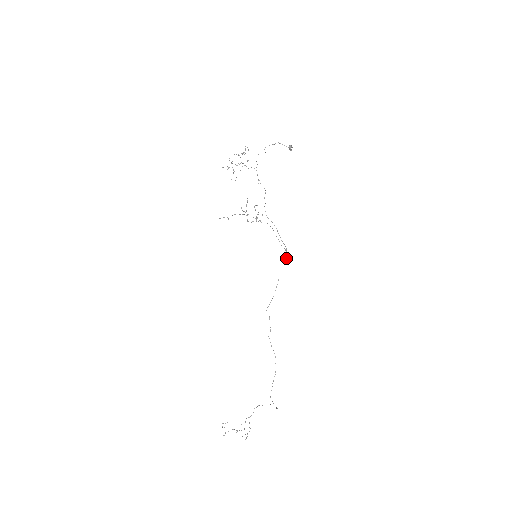
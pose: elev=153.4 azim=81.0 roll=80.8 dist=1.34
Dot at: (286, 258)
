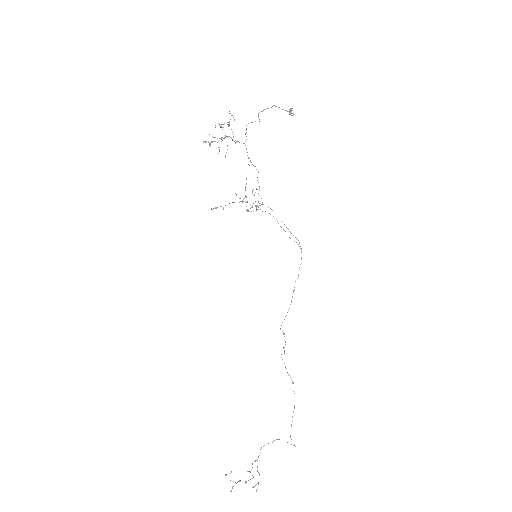
Dot at: occluded
